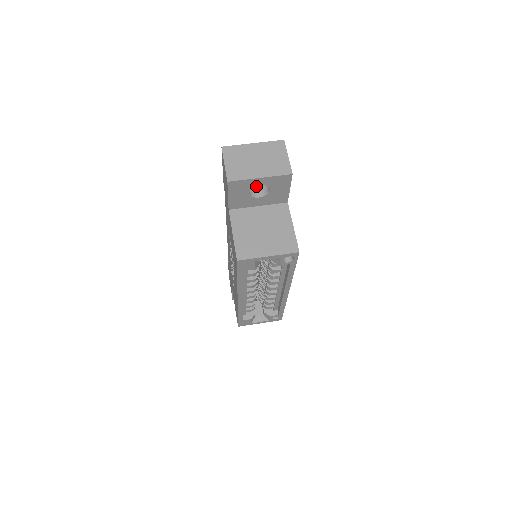
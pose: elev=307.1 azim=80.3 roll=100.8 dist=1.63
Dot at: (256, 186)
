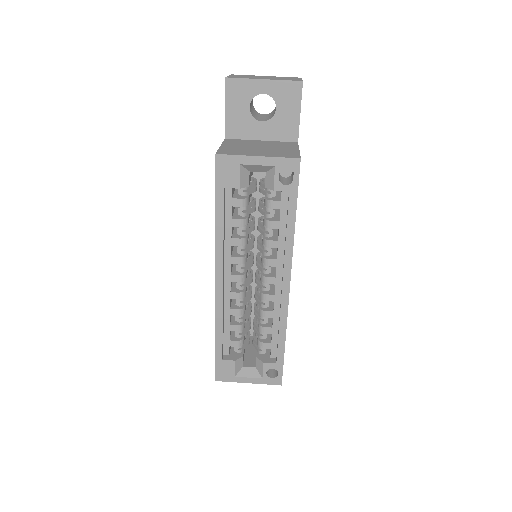
Dot at: (262, 119)
